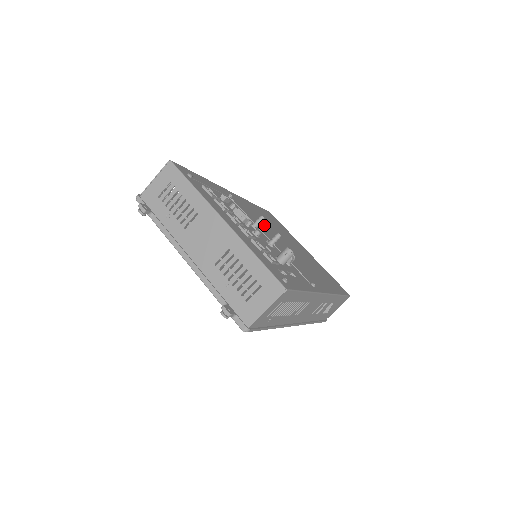
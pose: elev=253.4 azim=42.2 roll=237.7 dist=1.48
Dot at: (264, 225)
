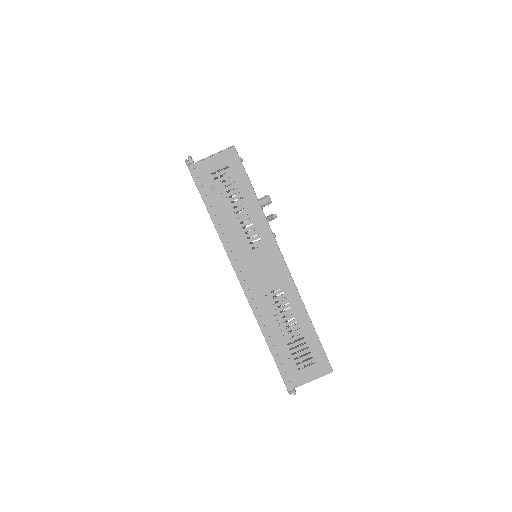
Dot at: occluded
